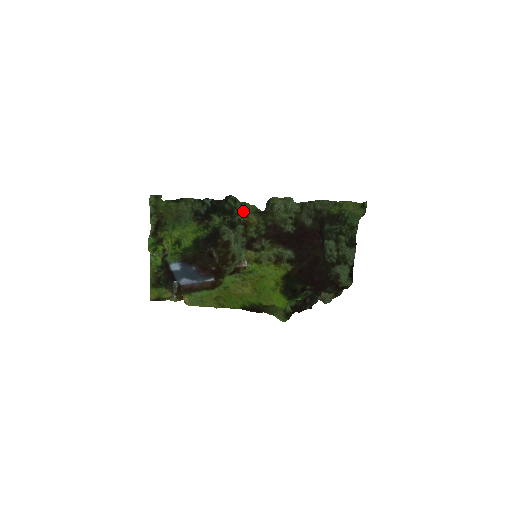
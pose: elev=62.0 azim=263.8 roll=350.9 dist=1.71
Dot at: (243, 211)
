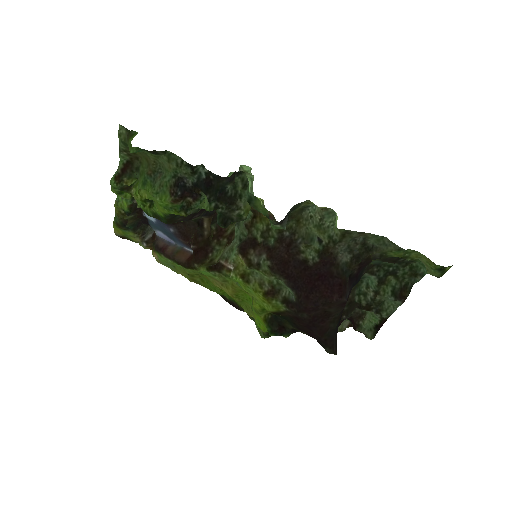
Dot at: occluded
